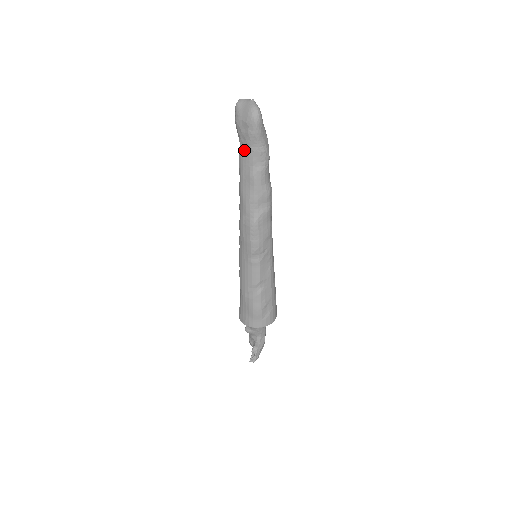
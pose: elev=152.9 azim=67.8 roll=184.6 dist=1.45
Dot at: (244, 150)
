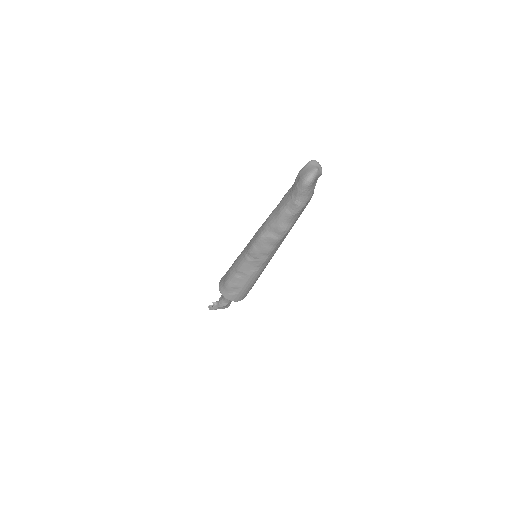
Dot at: (290, 191)
